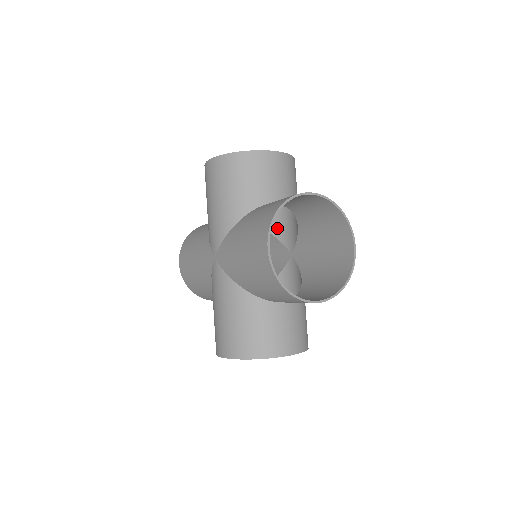
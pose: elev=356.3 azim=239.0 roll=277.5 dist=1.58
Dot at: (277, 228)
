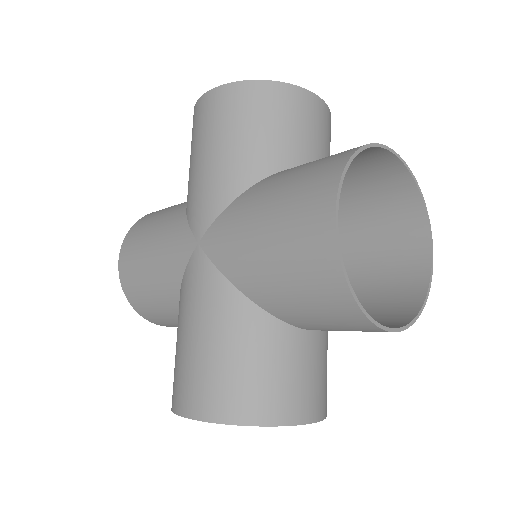
Dot at: occluded
